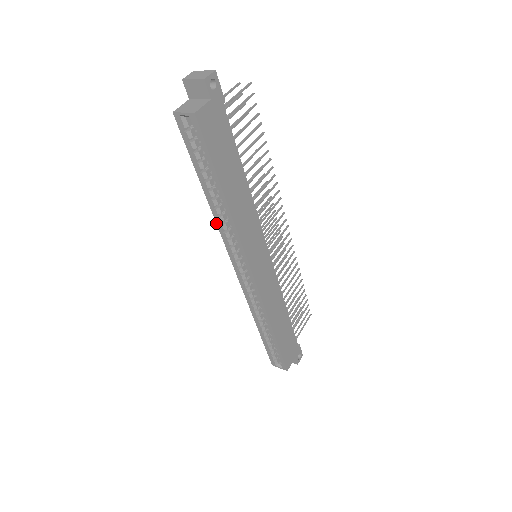
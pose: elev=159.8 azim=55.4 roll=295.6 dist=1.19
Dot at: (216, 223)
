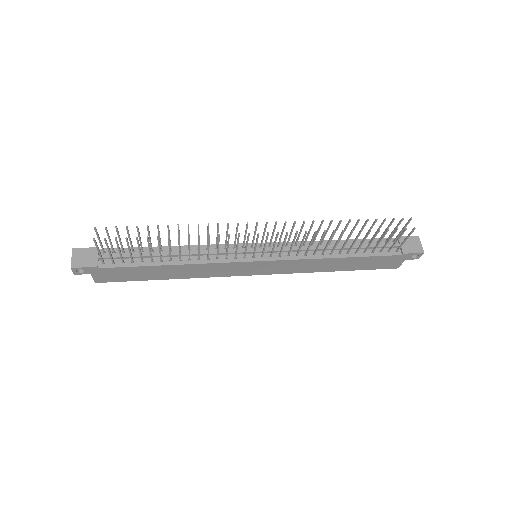
Dot at: occluded
